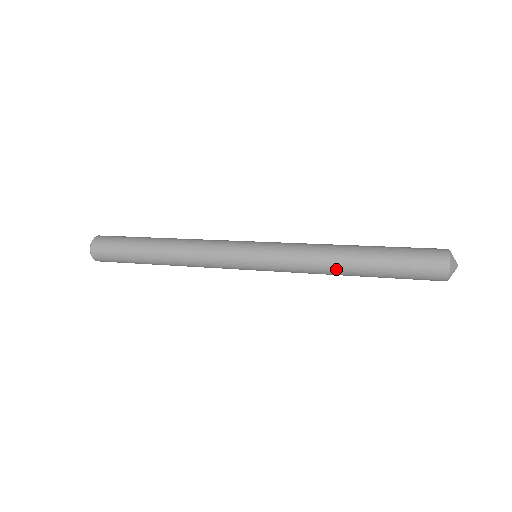
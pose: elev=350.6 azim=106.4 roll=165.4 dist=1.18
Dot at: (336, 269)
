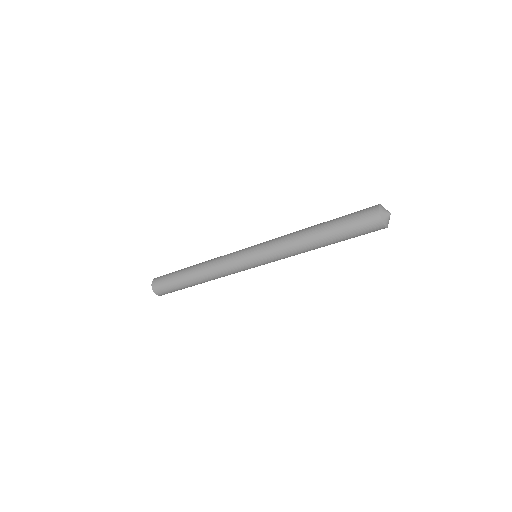
Dot at: (304, 230)
